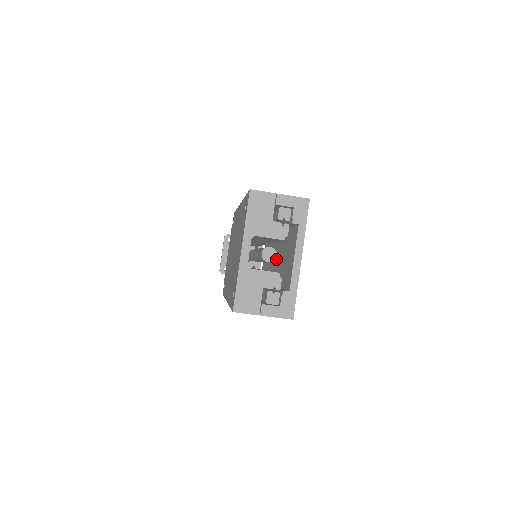
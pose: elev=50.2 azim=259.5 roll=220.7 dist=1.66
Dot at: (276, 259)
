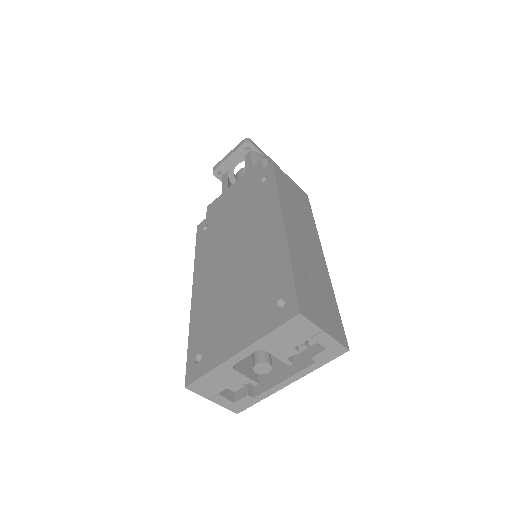
Dot at: occluded
